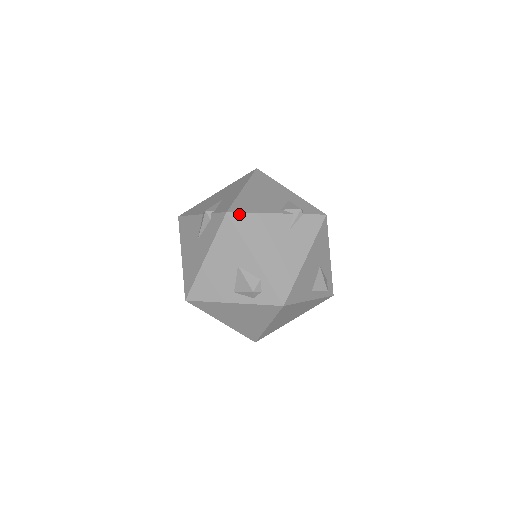
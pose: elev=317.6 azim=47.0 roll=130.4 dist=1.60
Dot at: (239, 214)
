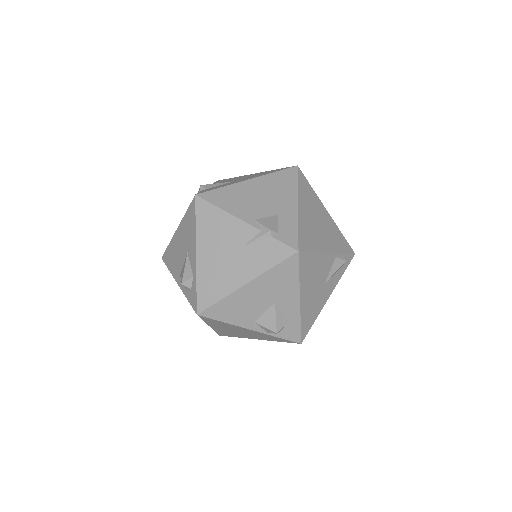
Dot at: (206, 202)
